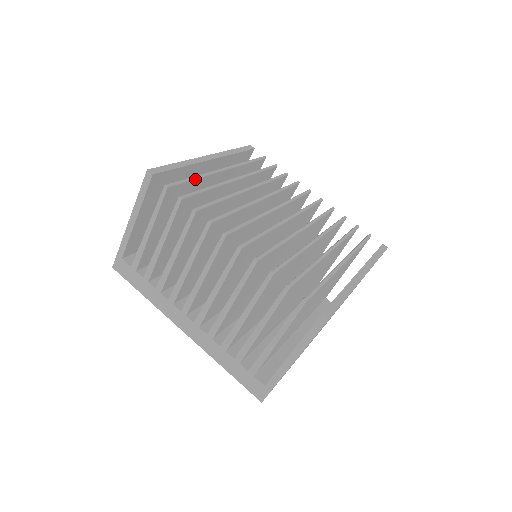
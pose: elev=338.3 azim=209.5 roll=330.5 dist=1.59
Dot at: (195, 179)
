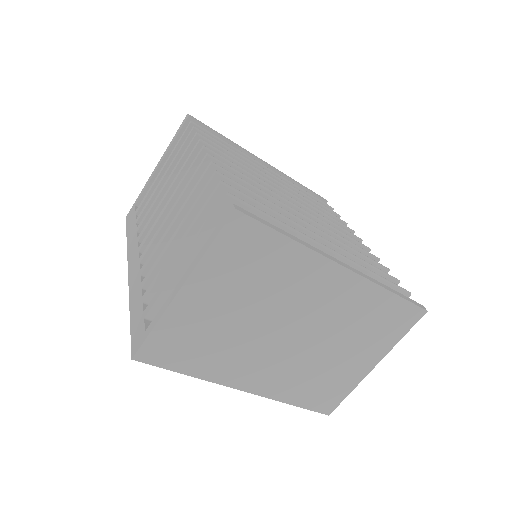
Dot at: (228, 145)
